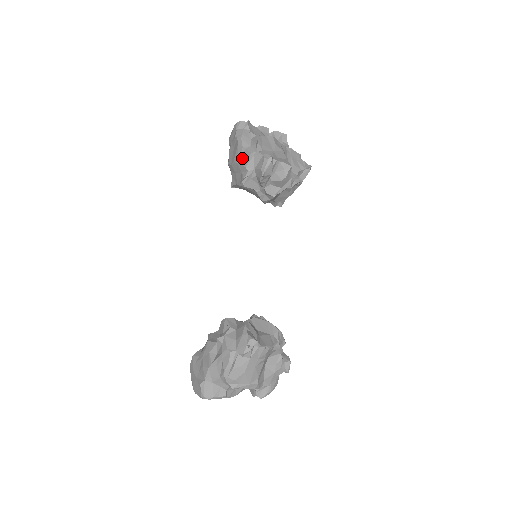
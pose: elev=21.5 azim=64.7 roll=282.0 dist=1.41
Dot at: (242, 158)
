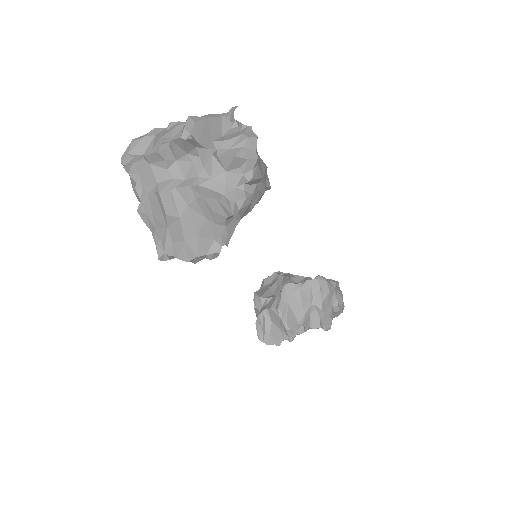
Dot at: occluded
